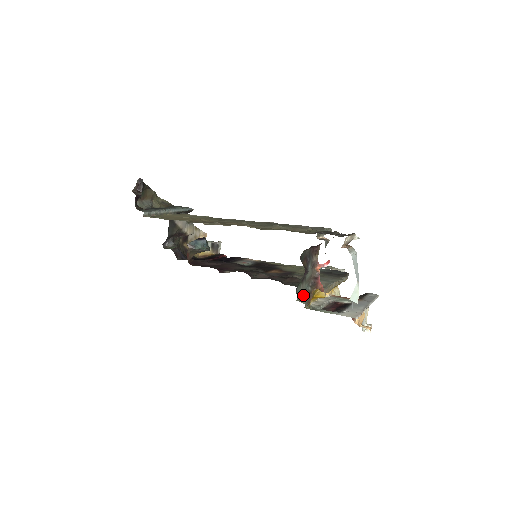
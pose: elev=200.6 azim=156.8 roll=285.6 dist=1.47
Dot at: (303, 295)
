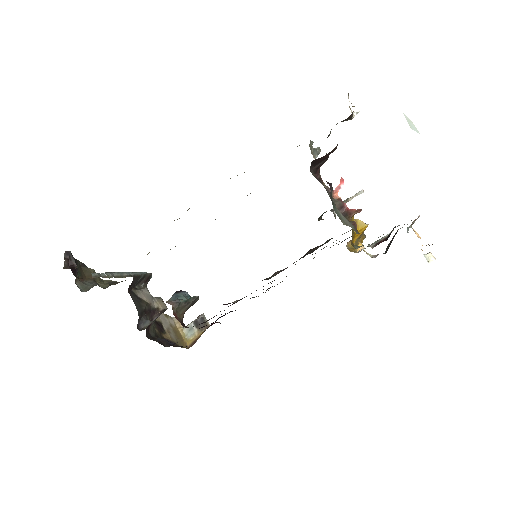
Dot at: (345, 219)
